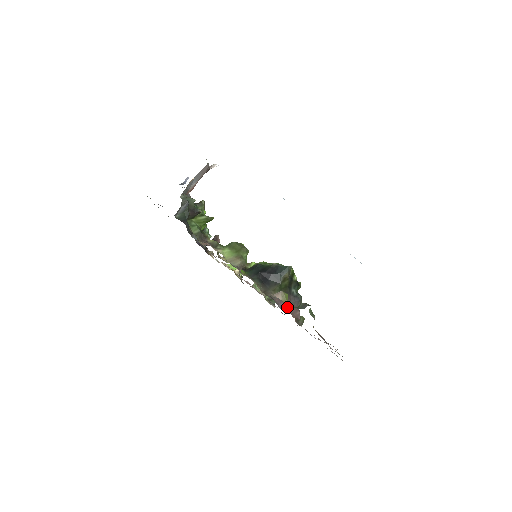
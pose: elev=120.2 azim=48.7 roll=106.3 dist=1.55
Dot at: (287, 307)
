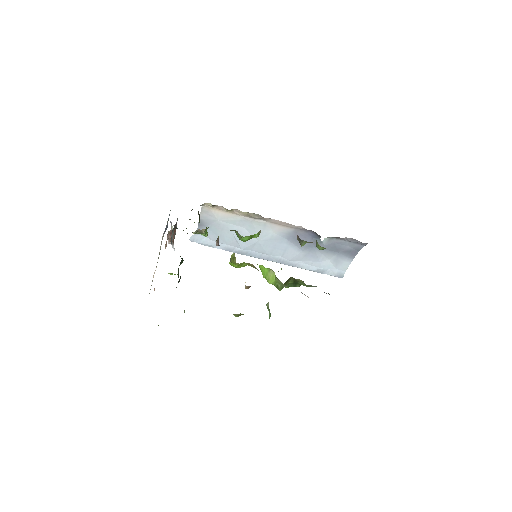
Dot at: occluded
